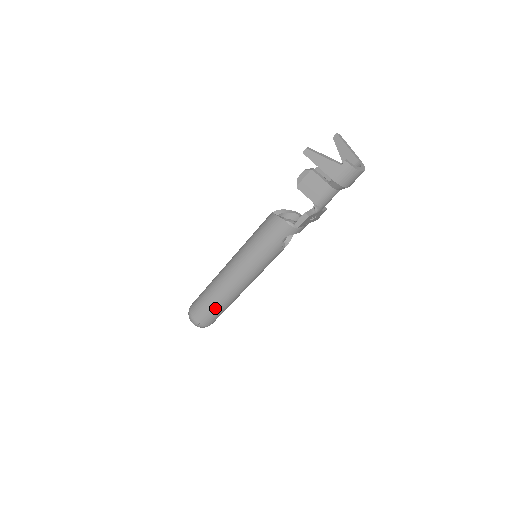
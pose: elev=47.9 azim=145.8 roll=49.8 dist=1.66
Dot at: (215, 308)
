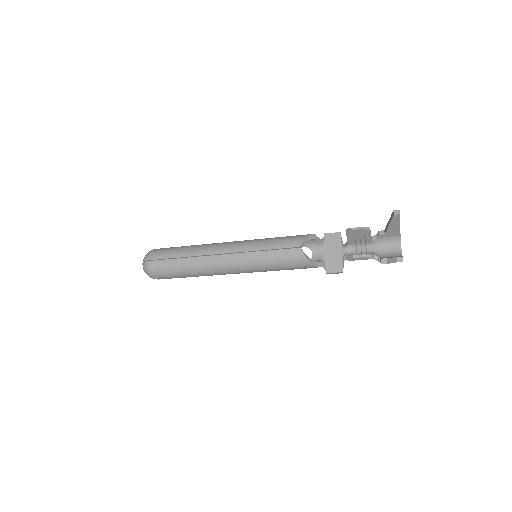
Dot at: occluded
